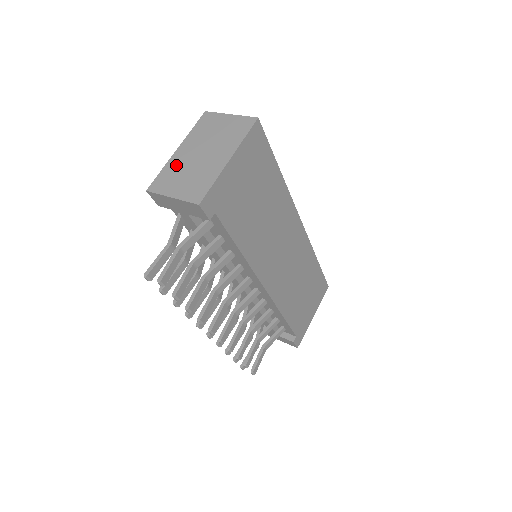
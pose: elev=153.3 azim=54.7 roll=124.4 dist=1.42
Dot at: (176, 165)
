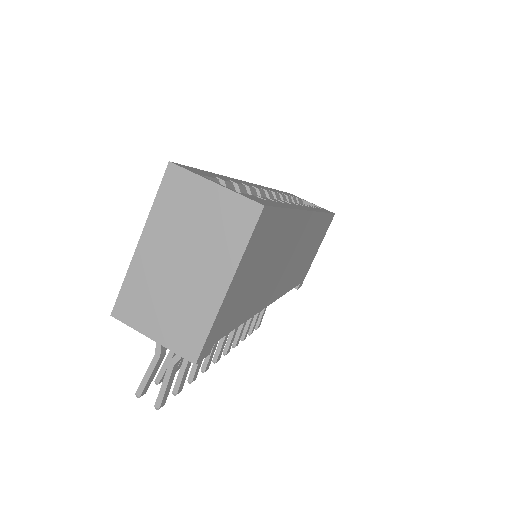
Dot at: (145, 277)
